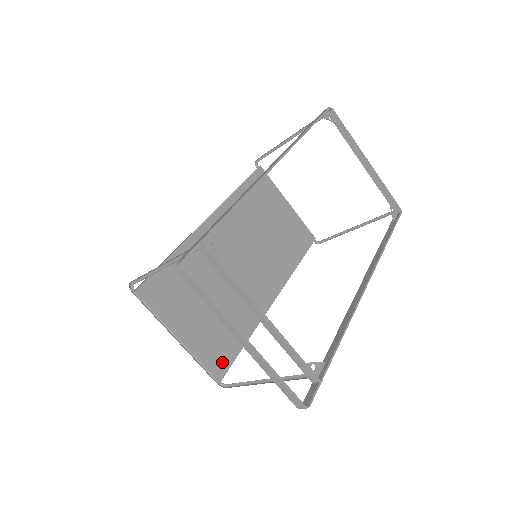
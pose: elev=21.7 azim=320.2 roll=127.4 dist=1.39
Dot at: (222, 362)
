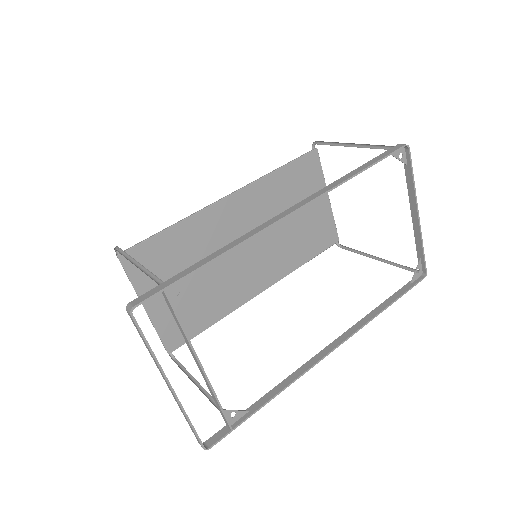
Dot at: (180, 337)
